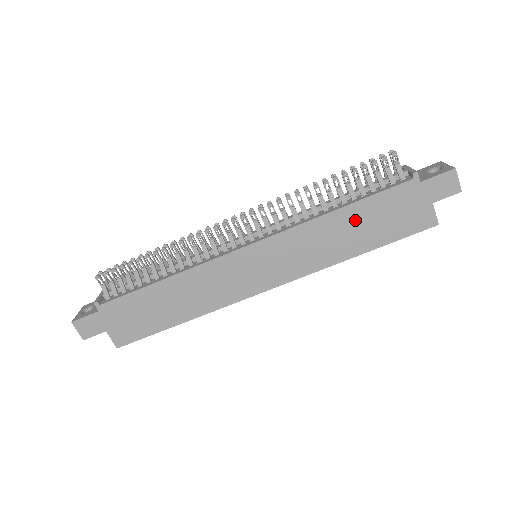
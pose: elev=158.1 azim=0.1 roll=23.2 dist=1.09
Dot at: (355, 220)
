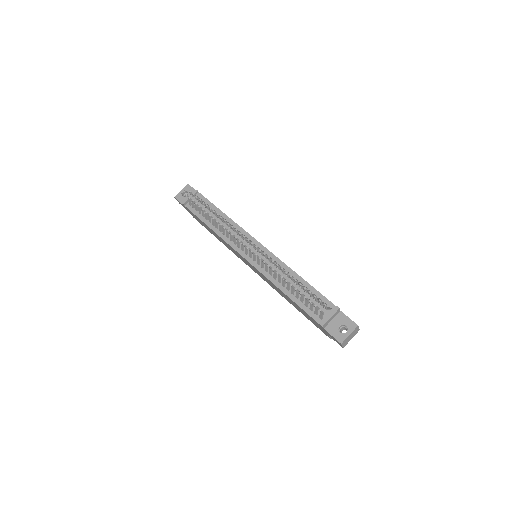
Dot at: (292, 302)
